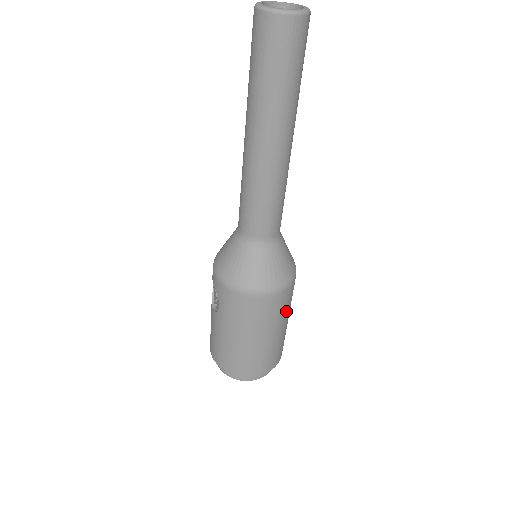
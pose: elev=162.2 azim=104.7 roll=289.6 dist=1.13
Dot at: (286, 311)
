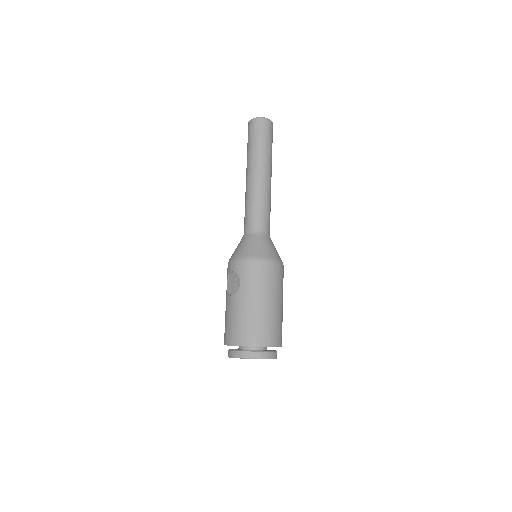
Dot at: occluded
